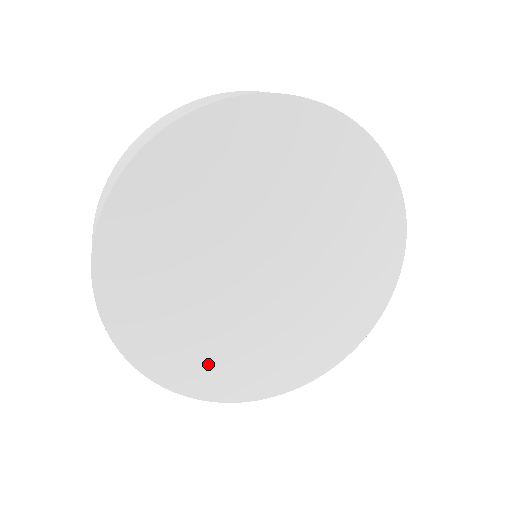
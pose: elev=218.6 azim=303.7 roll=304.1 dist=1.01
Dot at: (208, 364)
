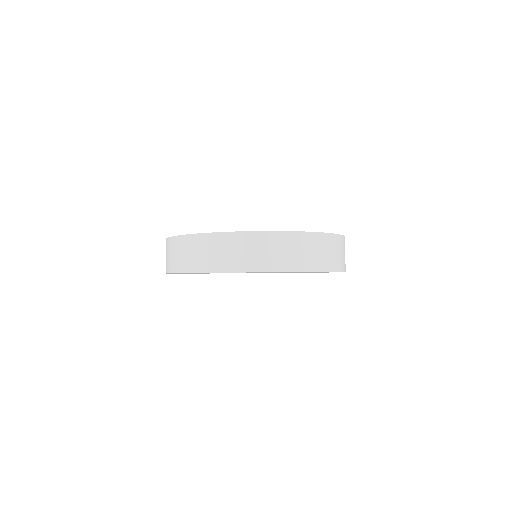
Dot at: occluded
